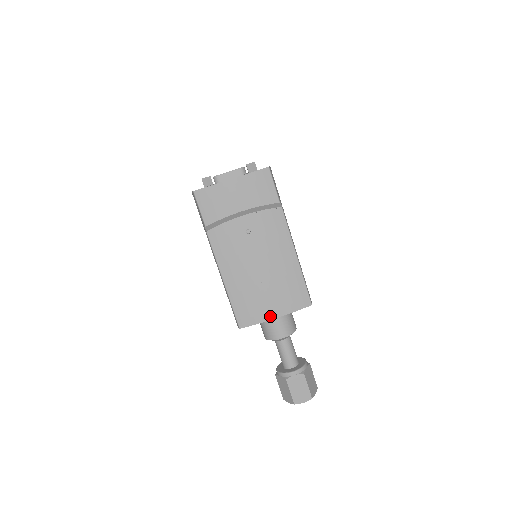
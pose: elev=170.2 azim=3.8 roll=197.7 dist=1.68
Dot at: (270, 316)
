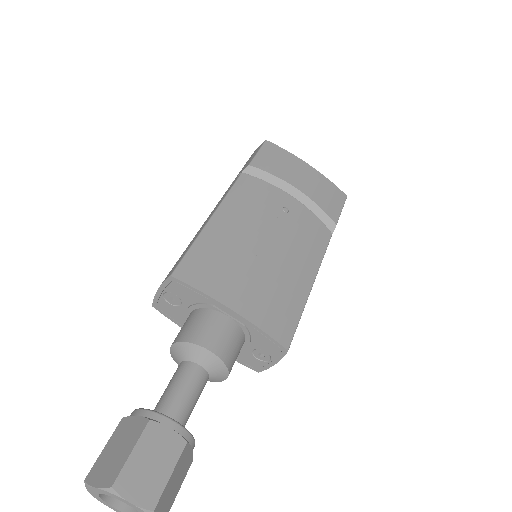
Dot at: (228, 300)
